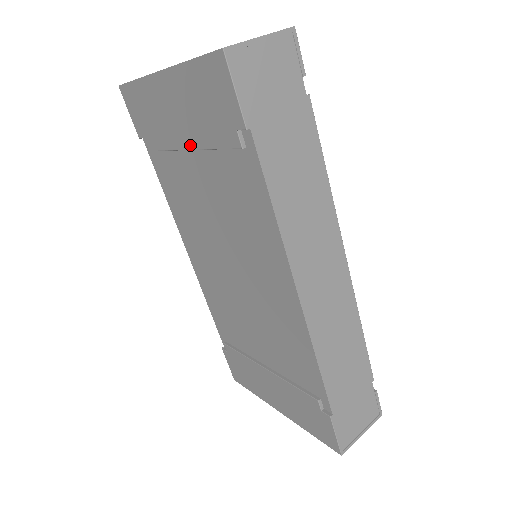
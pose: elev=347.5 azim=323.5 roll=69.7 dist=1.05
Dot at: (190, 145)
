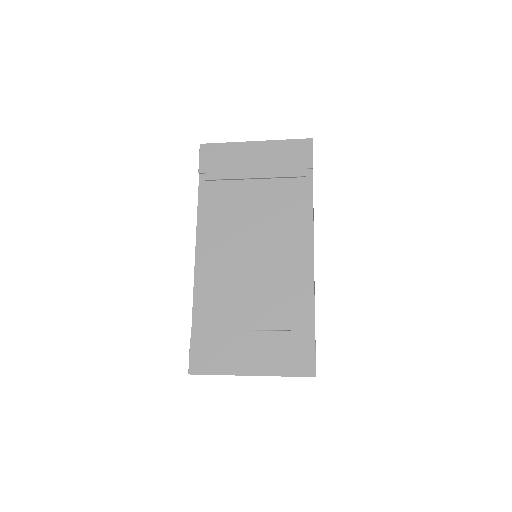
Dot at: (259, 175)
